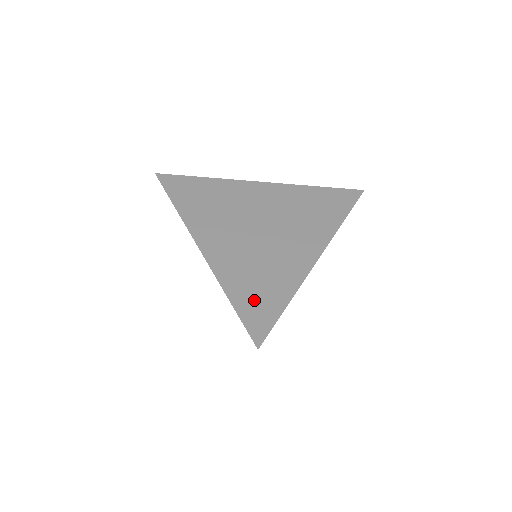
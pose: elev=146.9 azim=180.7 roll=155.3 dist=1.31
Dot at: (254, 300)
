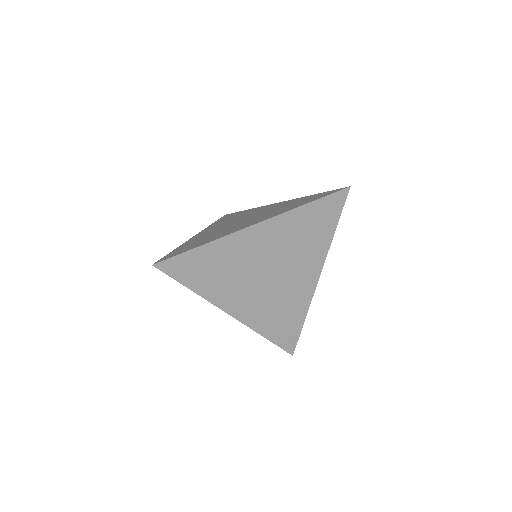
Dot at: (186, 247)
